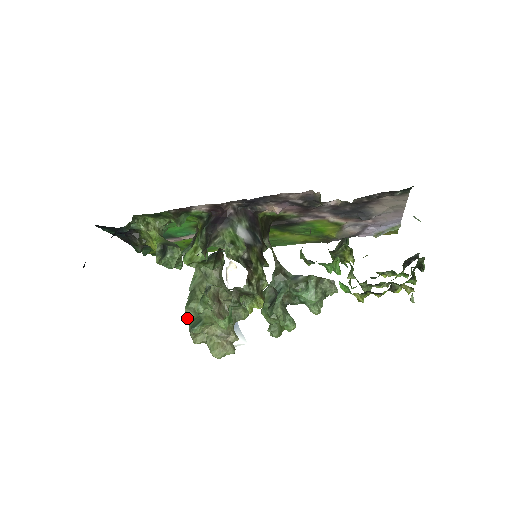
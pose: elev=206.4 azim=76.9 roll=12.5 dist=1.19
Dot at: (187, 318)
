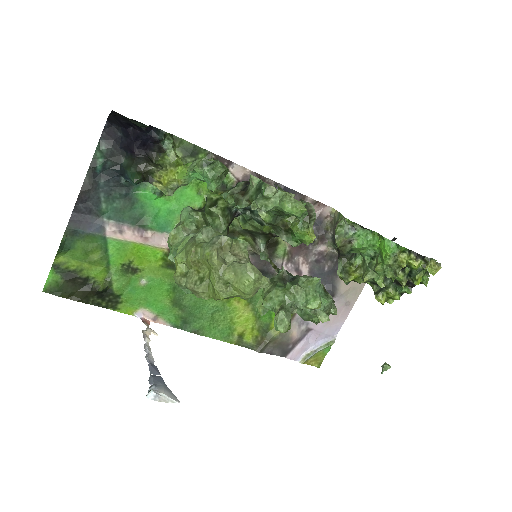
Dot at: (196, 244)
